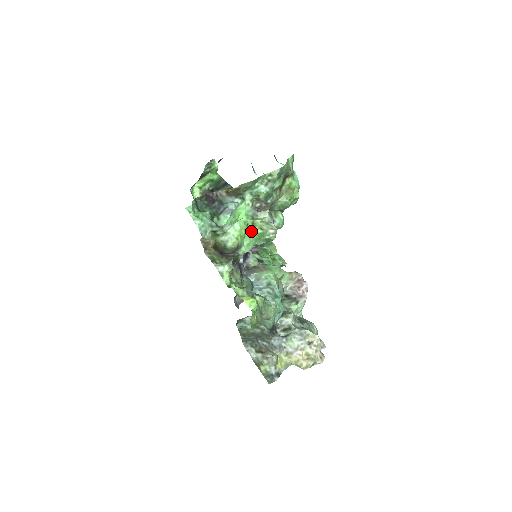
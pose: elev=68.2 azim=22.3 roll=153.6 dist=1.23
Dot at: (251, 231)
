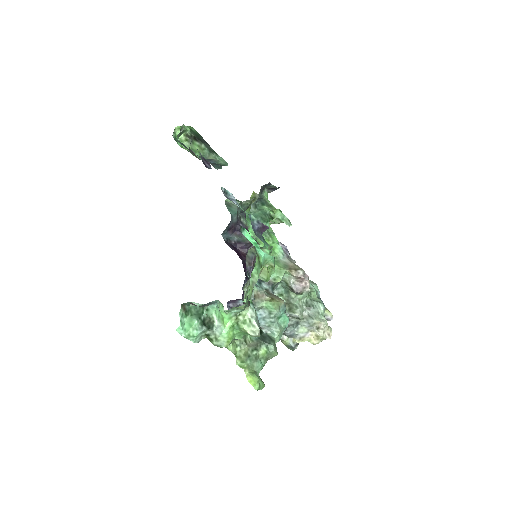
Dot at: (238, 330)
